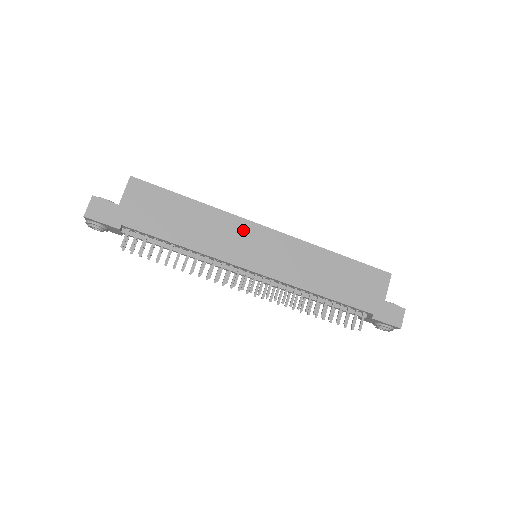
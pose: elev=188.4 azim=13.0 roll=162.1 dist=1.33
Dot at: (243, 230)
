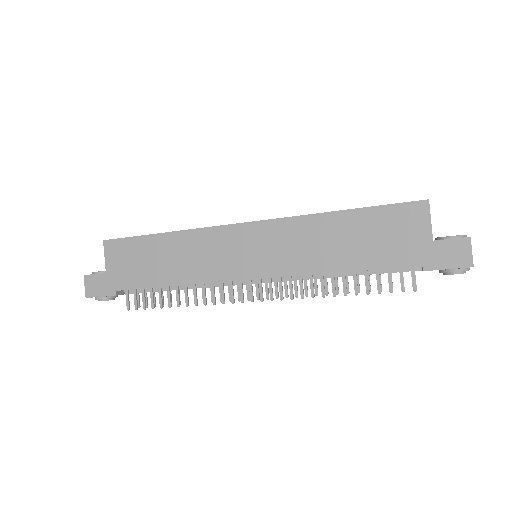
Dot at: (222, 239)
